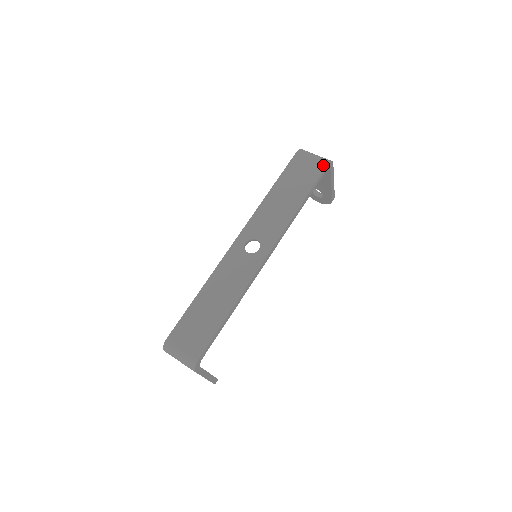
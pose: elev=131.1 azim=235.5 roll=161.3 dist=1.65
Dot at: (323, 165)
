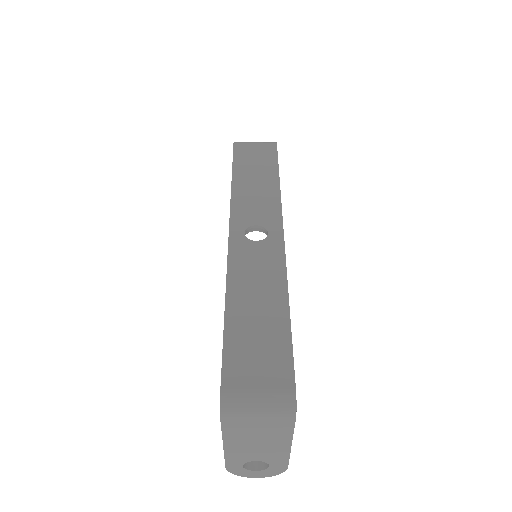
Dot at: (272, 145)
